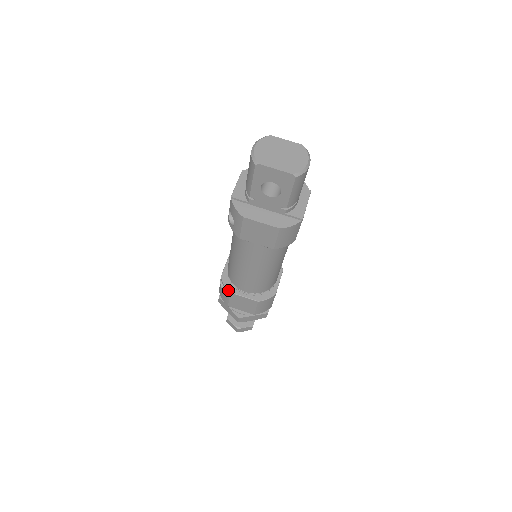
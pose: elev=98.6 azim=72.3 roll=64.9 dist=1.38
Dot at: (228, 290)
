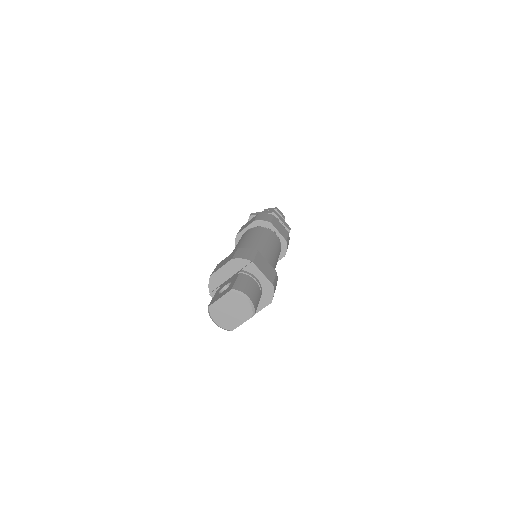
Dot at: occluded
